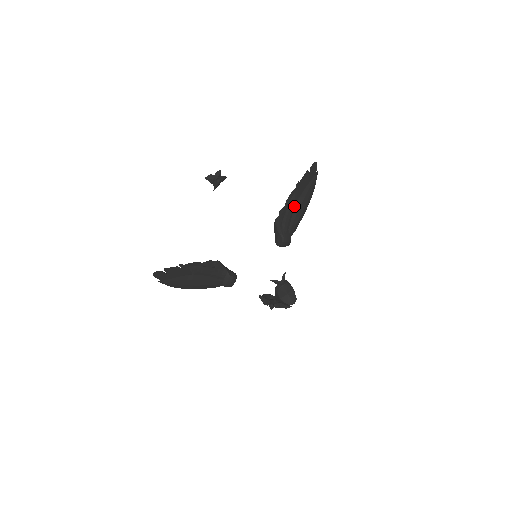
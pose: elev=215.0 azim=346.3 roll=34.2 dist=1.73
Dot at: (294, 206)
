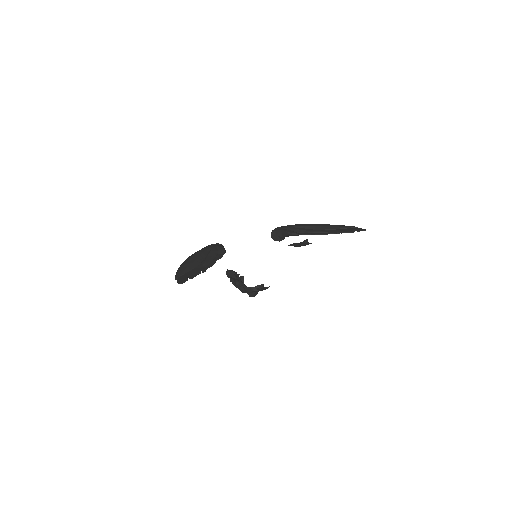
Dot at: occluded
